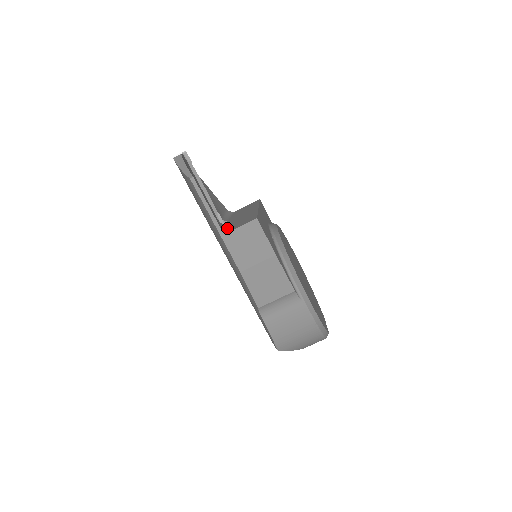
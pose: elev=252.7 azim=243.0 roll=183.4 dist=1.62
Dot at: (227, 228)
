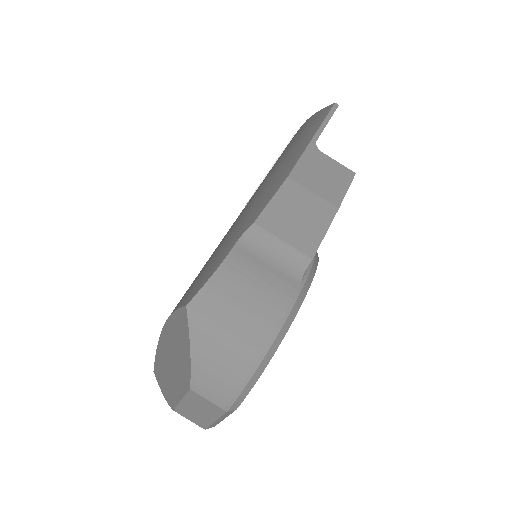
Dot at: occluded
